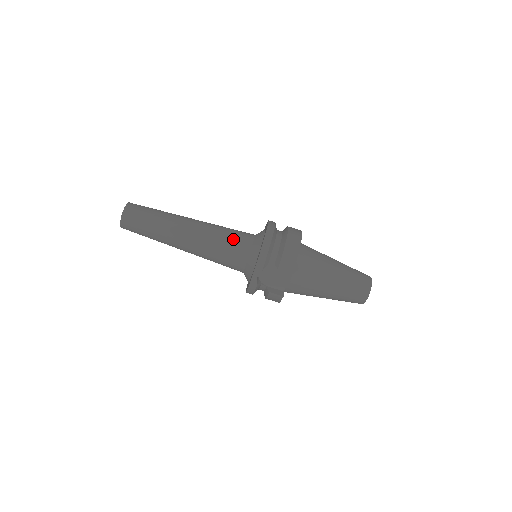
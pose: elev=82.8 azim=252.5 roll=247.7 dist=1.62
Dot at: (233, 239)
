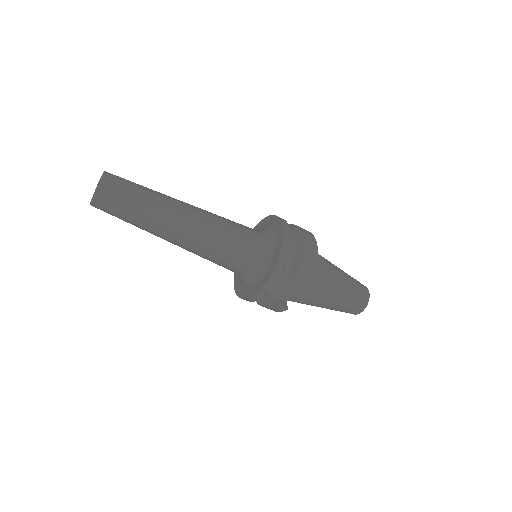
Dot at: (240, 238)
